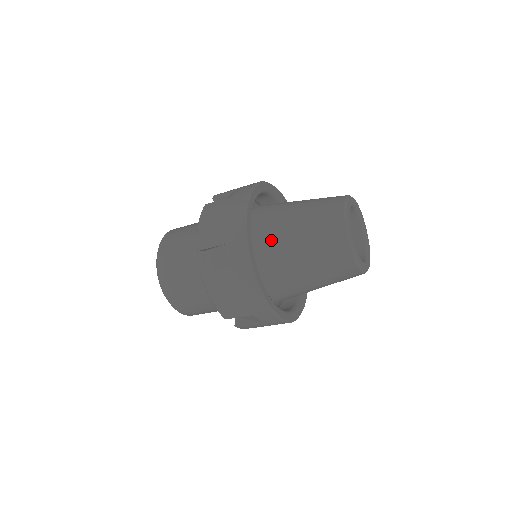
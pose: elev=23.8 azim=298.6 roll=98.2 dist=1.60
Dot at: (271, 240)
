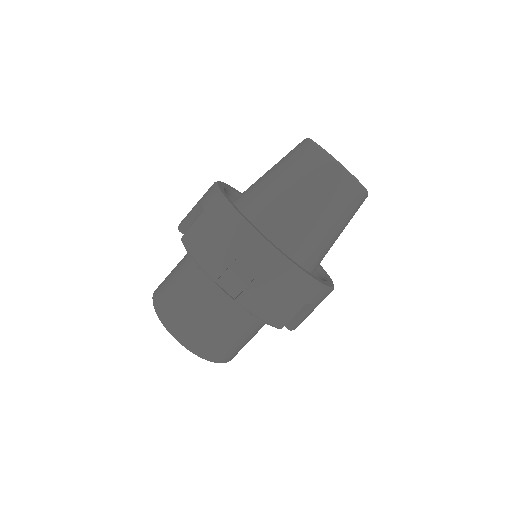
Dot at: (247, 191)
